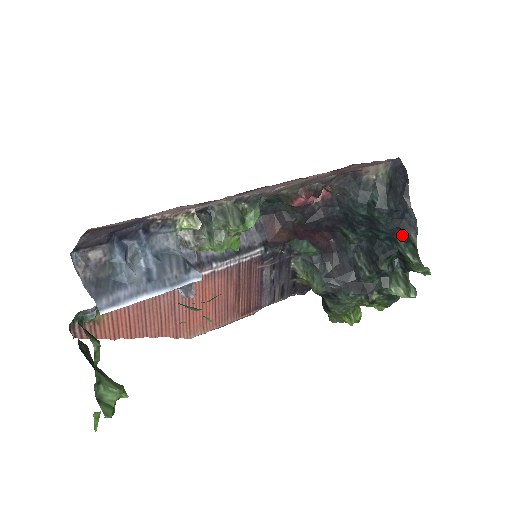
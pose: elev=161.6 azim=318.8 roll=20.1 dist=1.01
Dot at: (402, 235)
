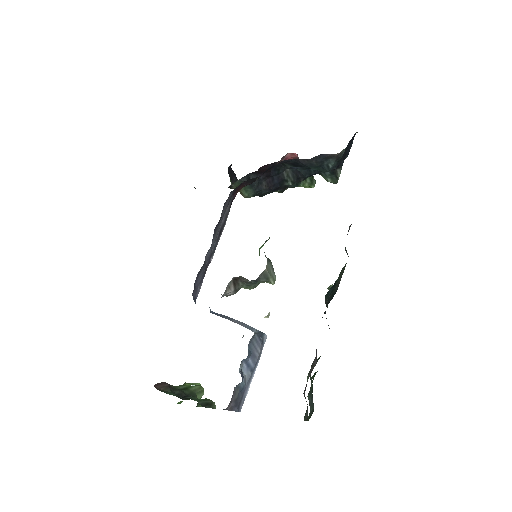
Dot at: occluded
